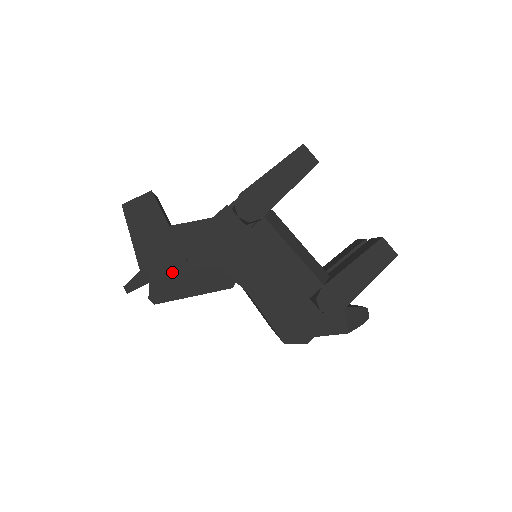
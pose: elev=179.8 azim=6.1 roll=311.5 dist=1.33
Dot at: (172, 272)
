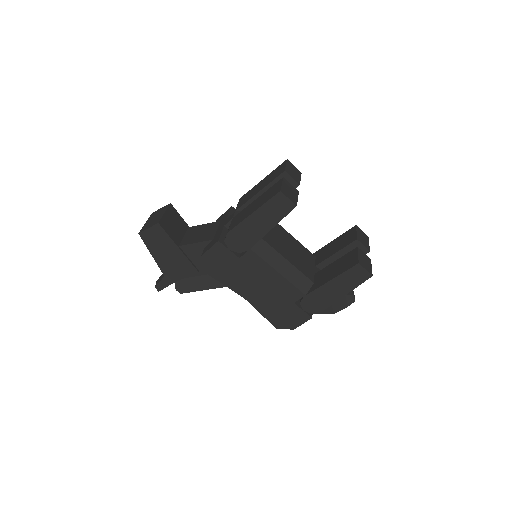
Dot at: (188, 276)
